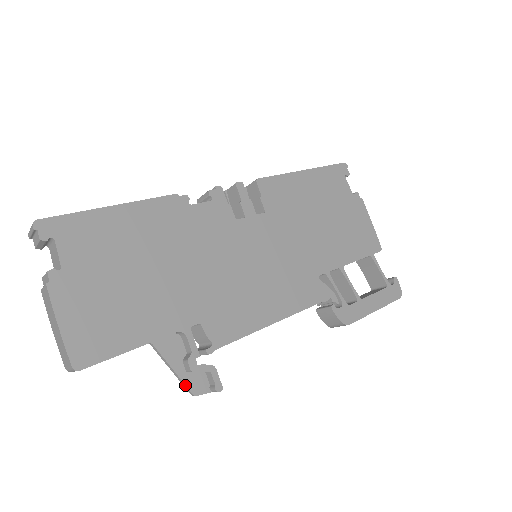
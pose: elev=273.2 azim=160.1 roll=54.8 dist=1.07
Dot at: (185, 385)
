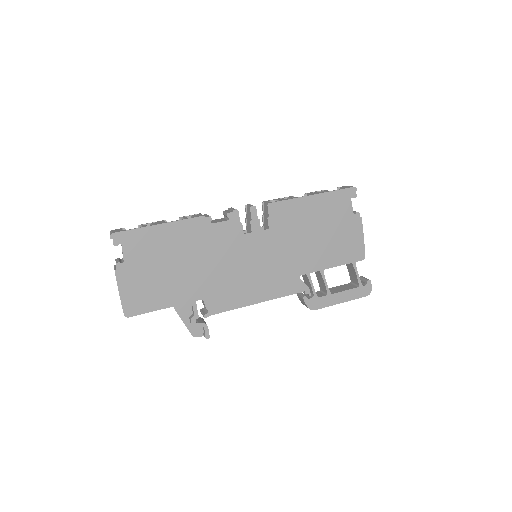
Dot at: occluded
